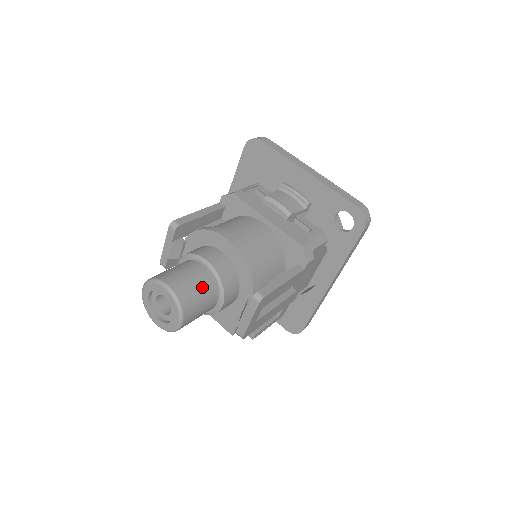
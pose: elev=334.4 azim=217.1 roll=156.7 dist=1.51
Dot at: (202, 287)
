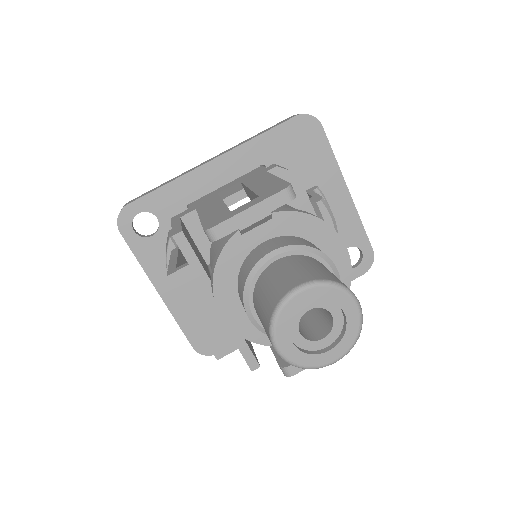
Dot at: occluded
